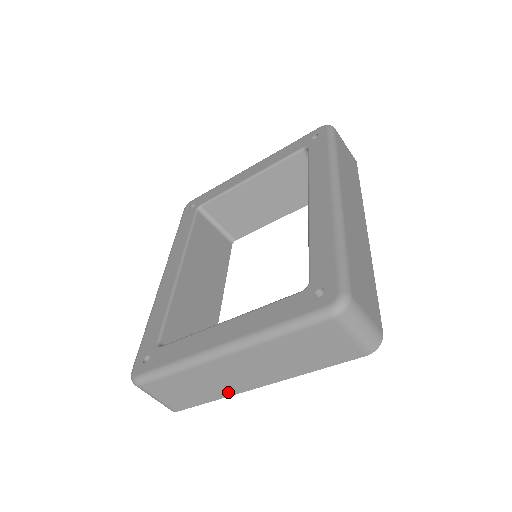
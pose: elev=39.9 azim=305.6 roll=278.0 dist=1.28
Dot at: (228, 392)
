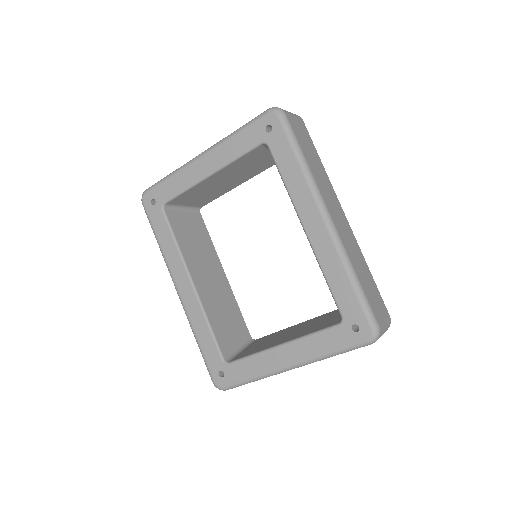
Dot at: occluded
